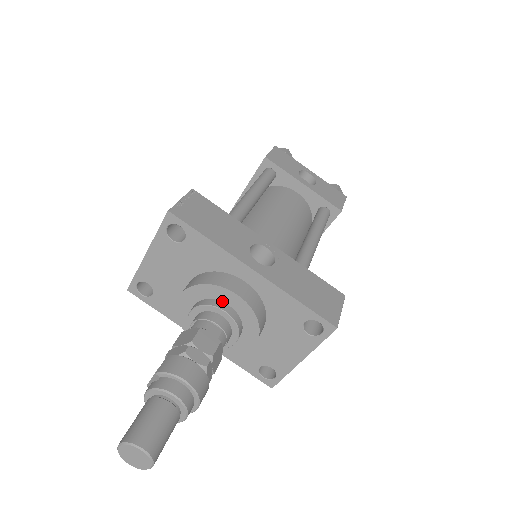
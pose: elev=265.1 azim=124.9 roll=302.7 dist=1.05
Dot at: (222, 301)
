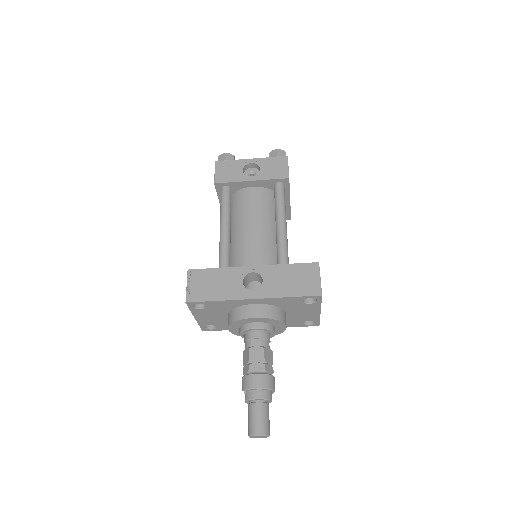
Dot at: (250, 323)
